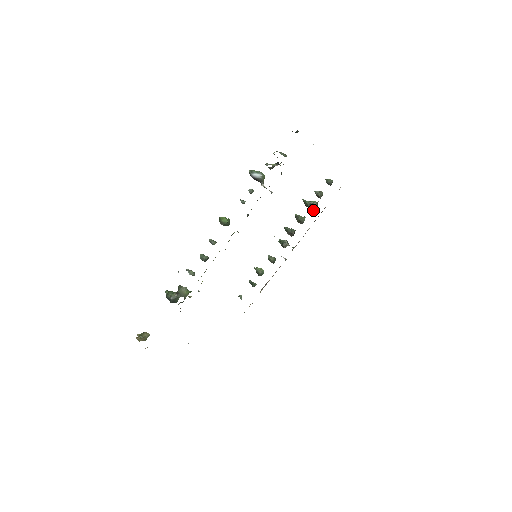
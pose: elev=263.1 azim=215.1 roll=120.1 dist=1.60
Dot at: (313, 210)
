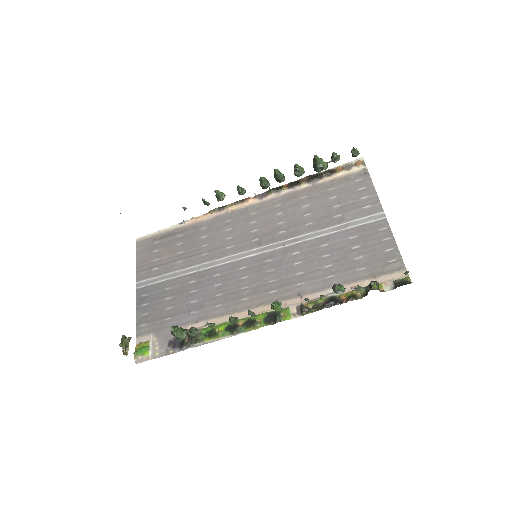
Dot at: occluded
